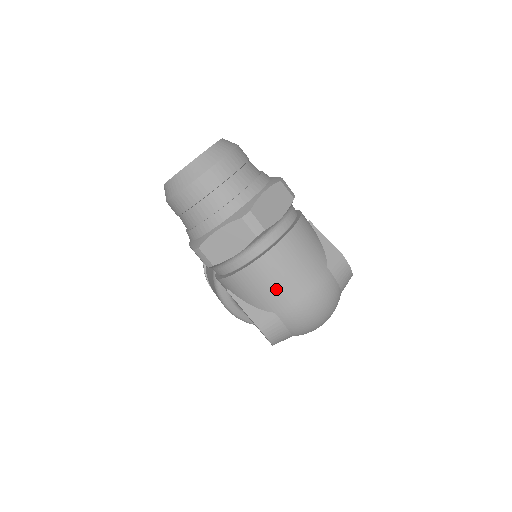
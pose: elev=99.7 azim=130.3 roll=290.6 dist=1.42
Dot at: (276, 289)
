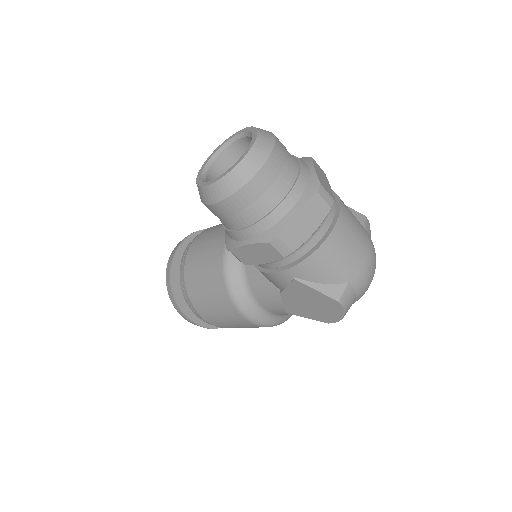
Dot at: (348, 257)
